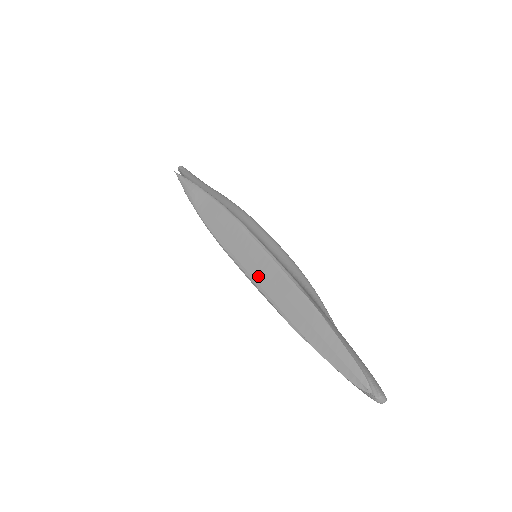
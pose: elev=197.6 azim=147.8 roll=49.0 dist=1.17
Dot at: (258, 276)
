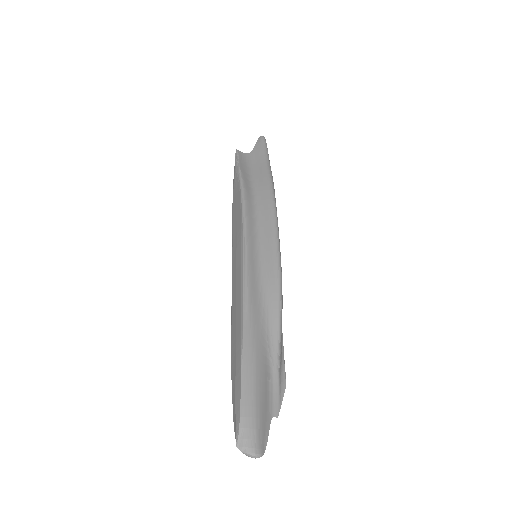
Dot at: (234, 282)
